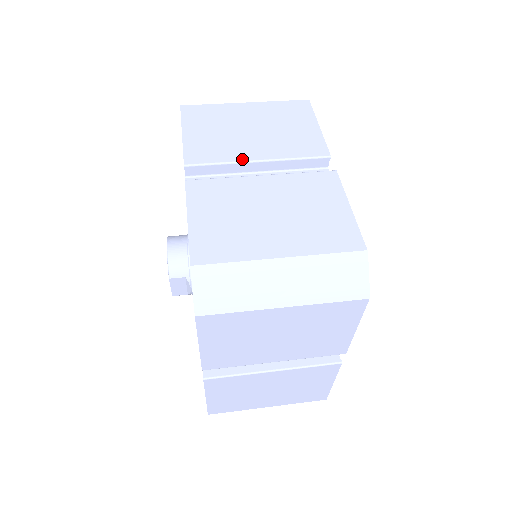
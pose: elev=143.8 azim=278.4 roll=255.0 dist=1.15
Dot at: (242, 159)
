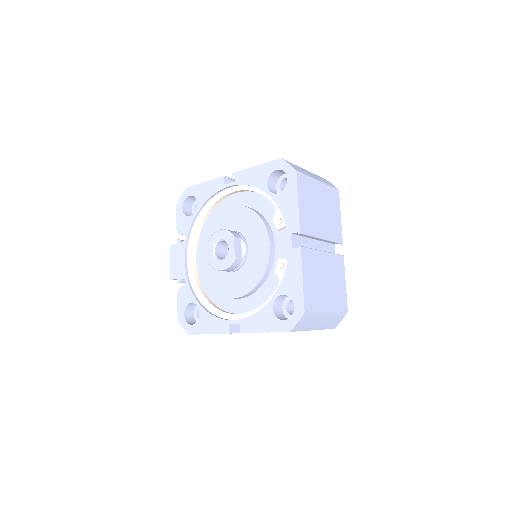
Dot at: occluded
